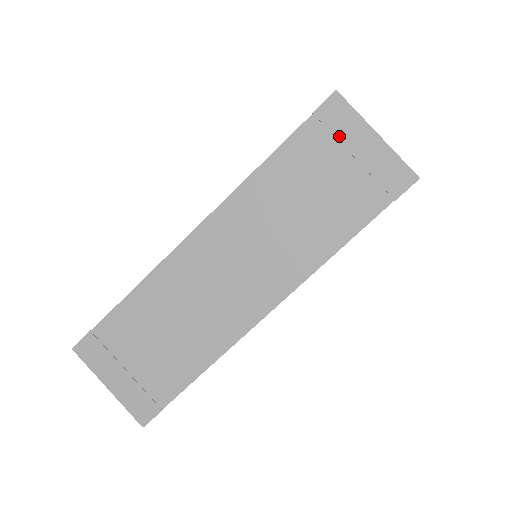
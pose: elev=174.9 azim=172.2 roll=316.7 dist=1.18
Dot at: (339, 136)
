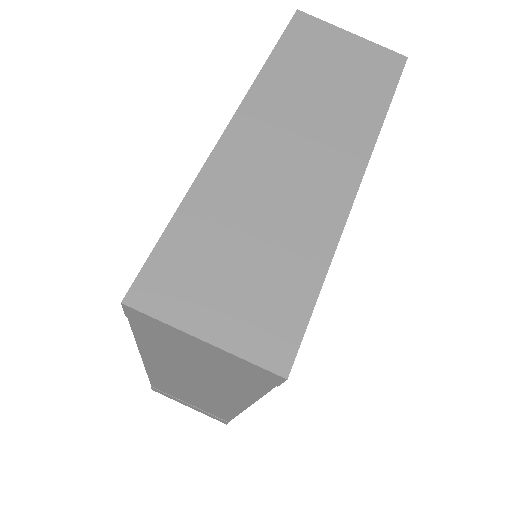
Dot at: (170, 336)
